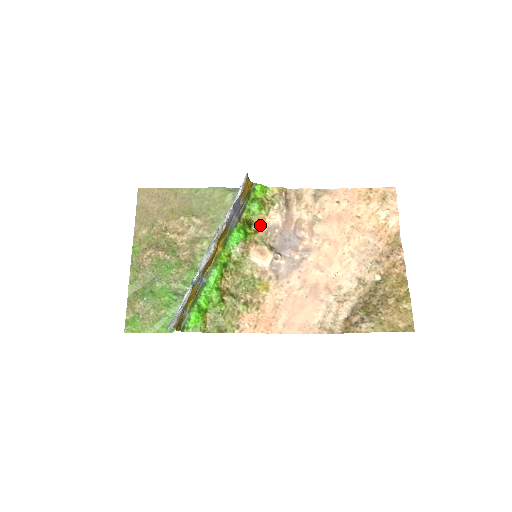
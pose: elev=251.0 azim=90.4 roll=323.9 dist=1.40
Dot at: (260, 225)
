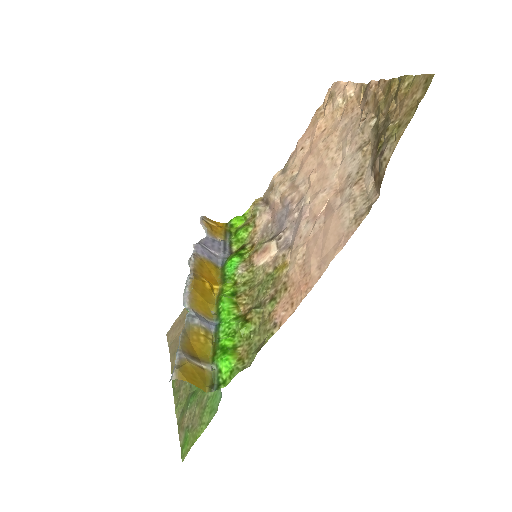
Dot at: (254, 239)
